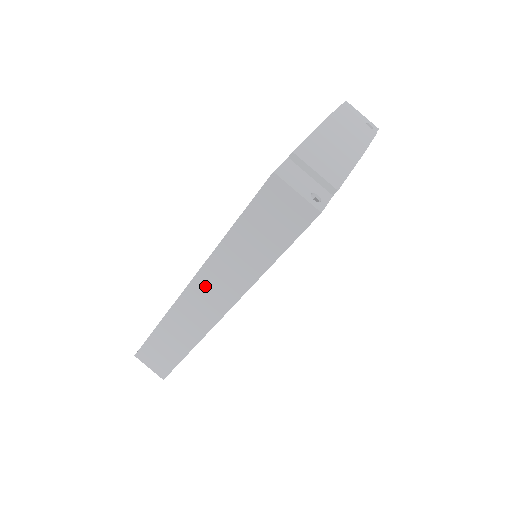
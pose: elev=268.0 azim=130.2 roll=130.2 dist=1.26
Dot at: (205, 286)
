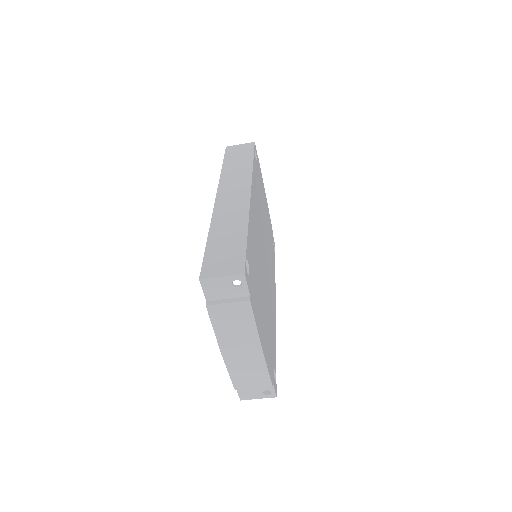
Dot at: occluded
